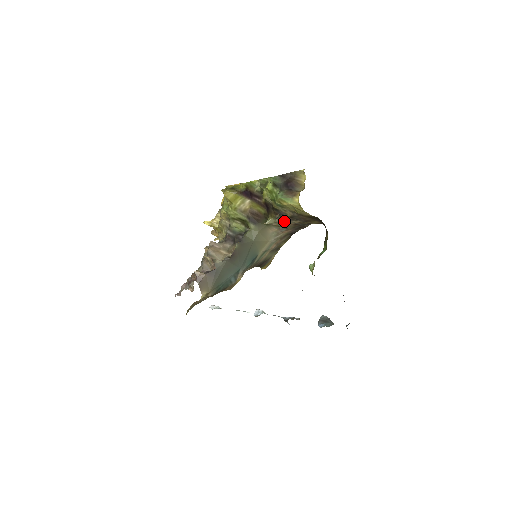
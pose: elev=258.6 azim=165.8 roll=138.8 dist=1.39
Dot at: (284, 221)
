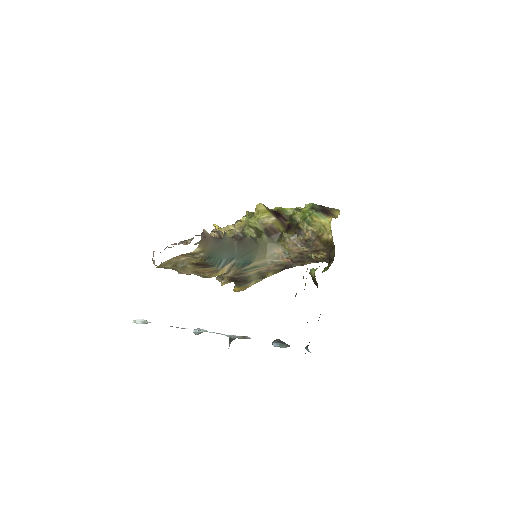
Dot at: (297, 243)
